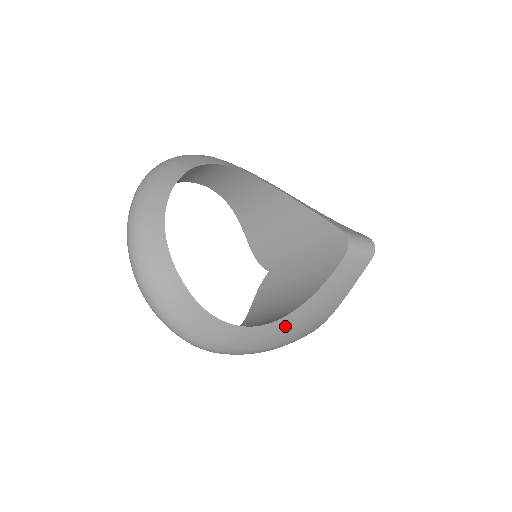
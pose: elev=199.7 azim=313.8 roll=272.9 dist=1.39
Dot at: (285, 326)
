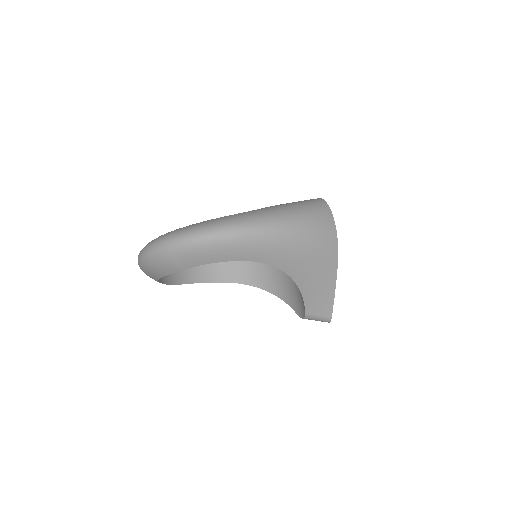
Dot at: occluded
